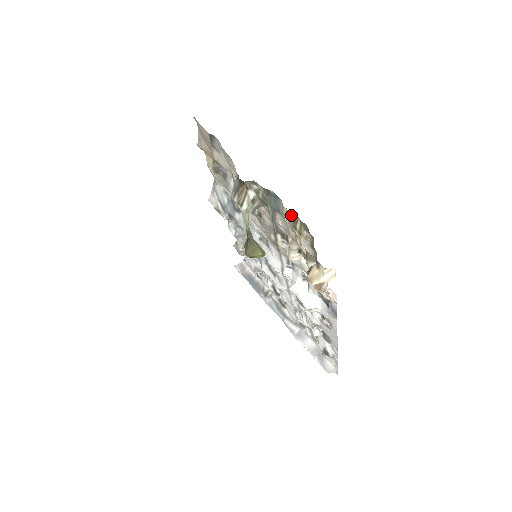
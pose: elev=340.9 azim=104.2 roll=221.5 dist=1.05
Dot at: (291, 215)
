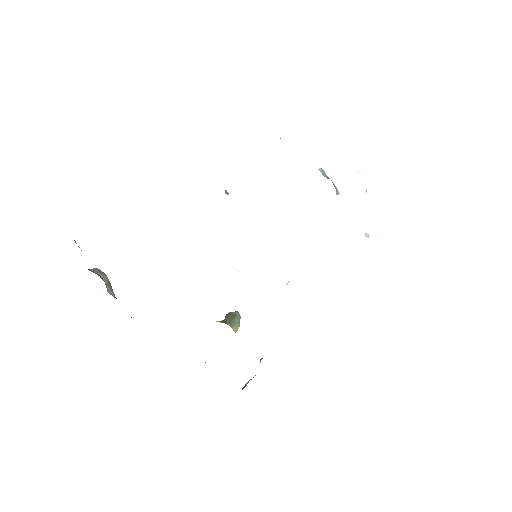
Dot at: occluded
